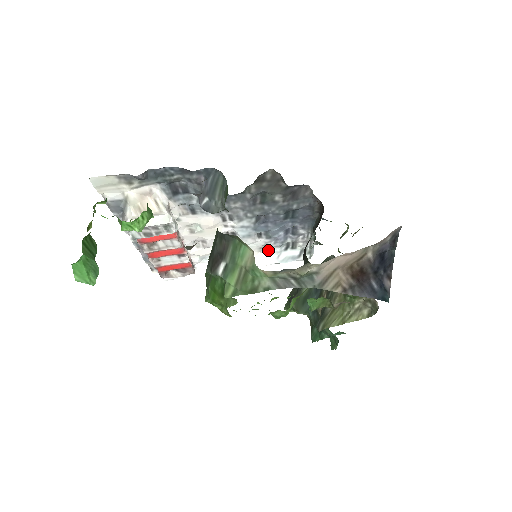
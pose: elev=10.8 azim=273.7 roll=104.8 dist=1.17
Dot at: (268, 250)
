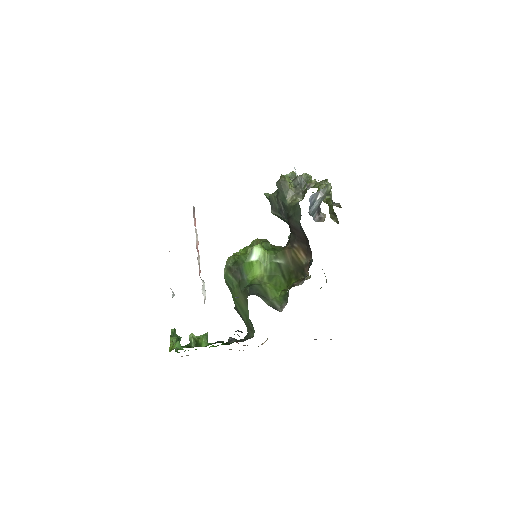
Dot at: occluded
